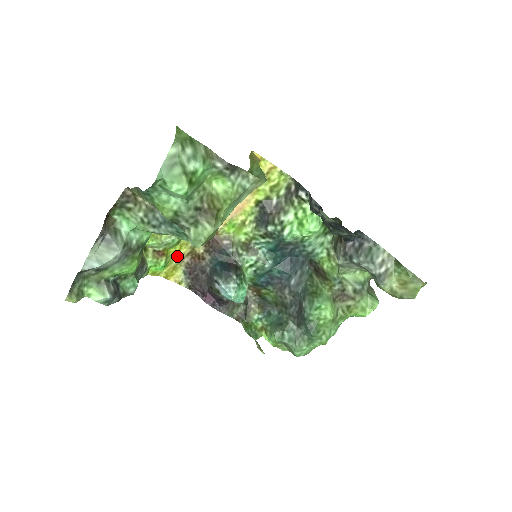
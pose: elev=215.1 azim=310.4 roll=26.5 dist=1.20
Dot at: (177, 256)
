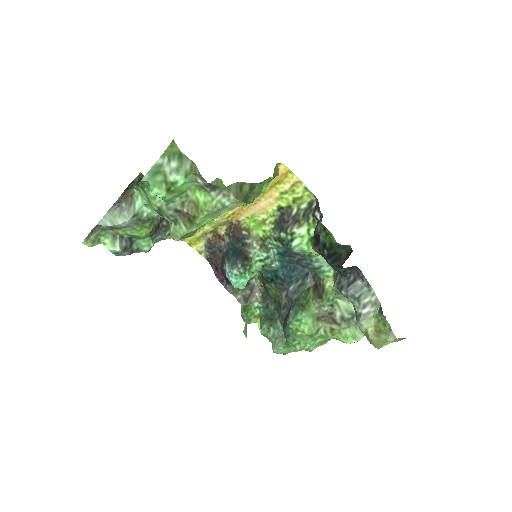
Dot at: (201, 230)
